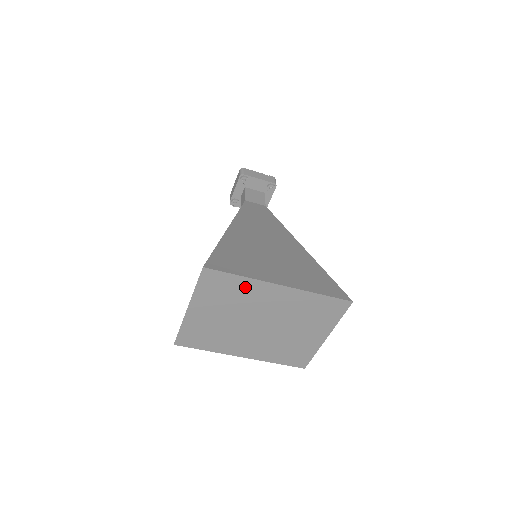
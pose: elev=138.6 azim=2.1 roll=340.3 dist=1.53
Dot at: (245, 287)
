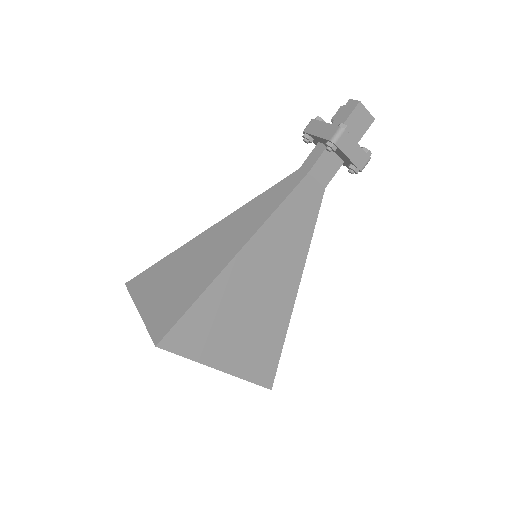
Dot at: occluded
